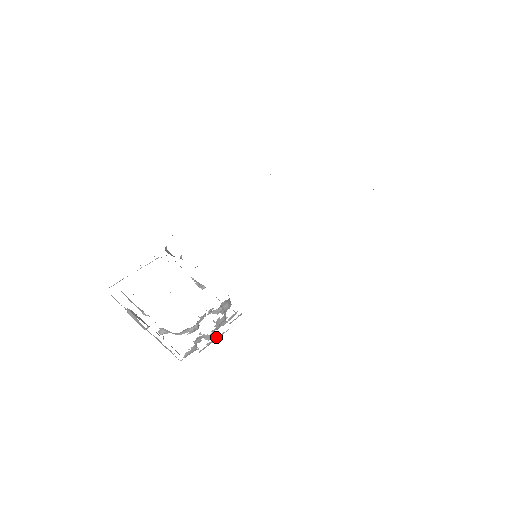
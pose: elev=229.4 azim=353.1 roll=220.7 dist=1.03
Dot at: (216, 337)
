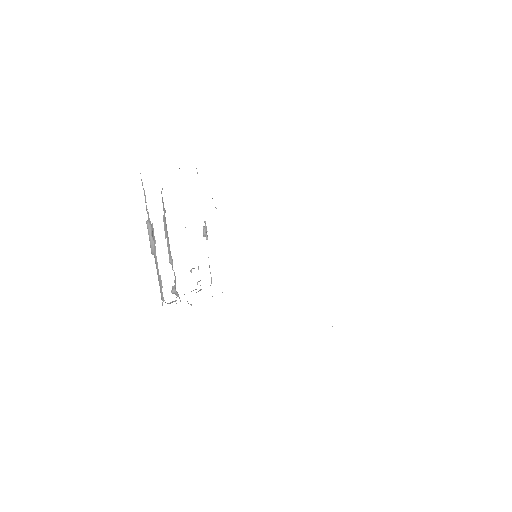
Dot at: occluded
